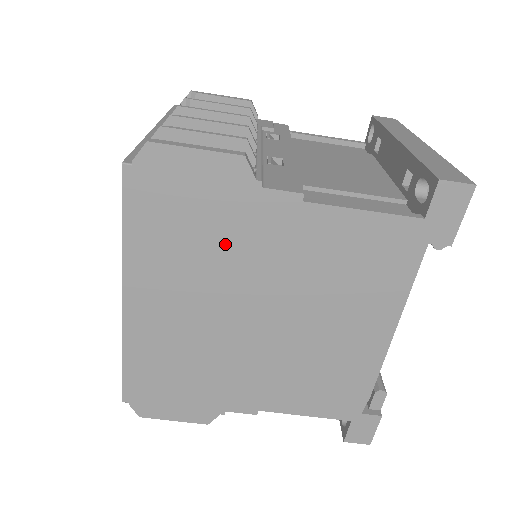
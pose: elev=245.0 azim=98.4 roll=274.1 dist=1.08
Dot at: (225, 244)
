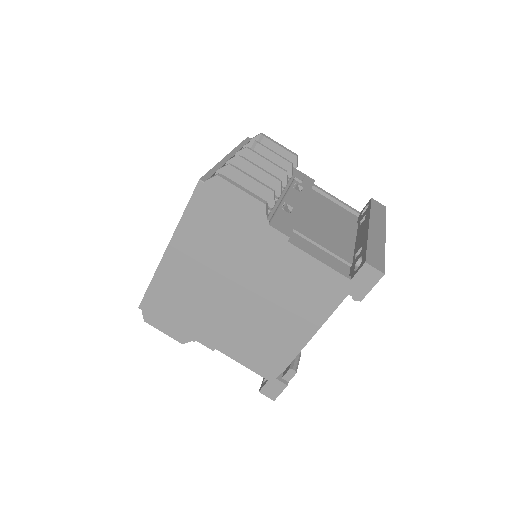
Dot at: (236, 245)
